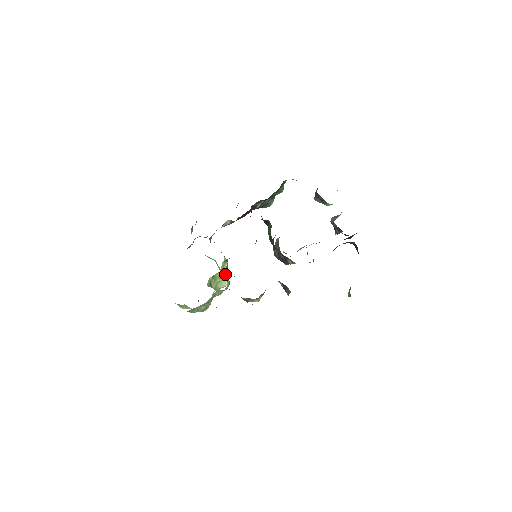
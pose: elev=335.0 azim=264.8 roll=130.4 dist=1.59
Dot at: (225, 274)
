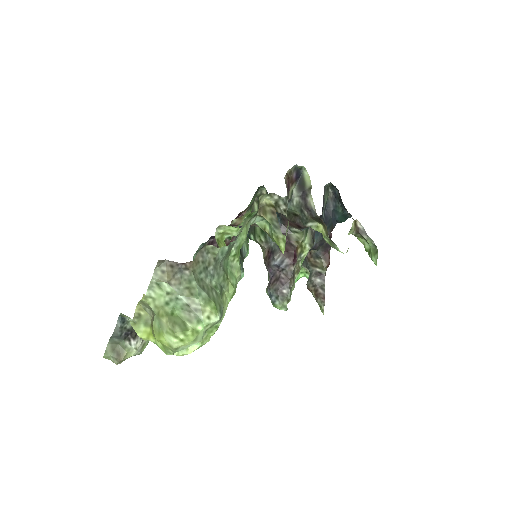
Dot at: occluded
